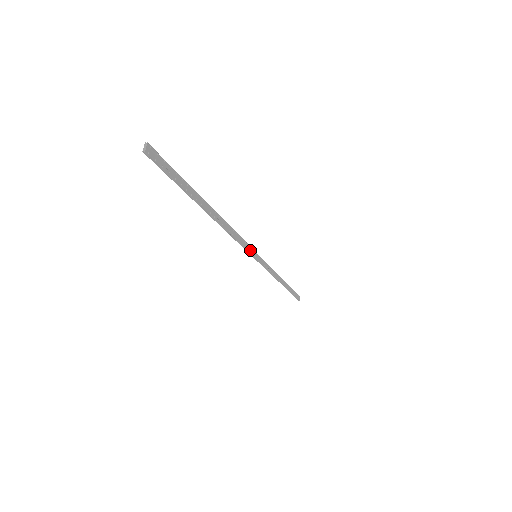
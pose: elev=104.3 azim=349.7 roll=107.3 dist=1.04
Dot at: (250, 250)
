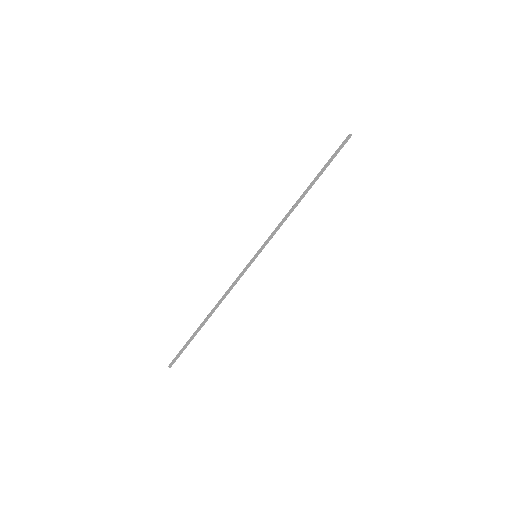
Dot at: (265, 245)
